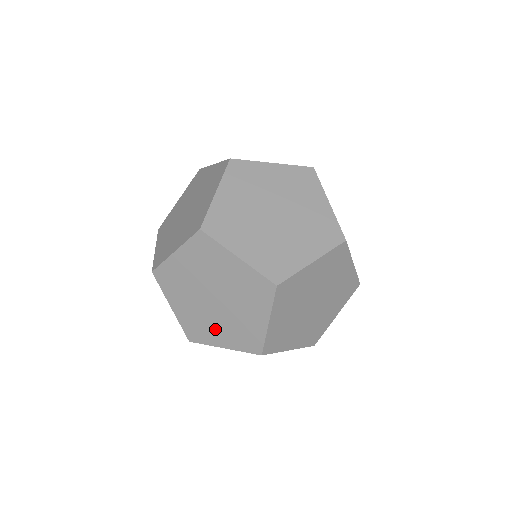
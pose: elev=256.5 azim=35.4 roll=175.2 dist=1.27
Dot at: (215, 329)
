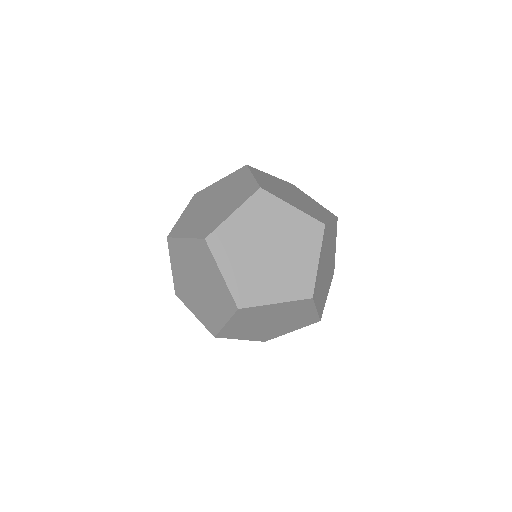
Dot at: (193, 224)
